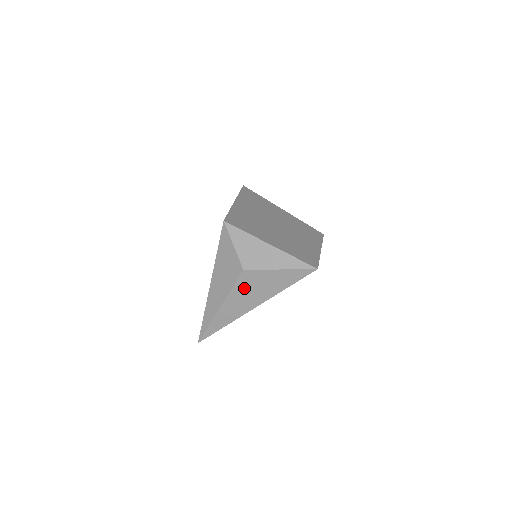
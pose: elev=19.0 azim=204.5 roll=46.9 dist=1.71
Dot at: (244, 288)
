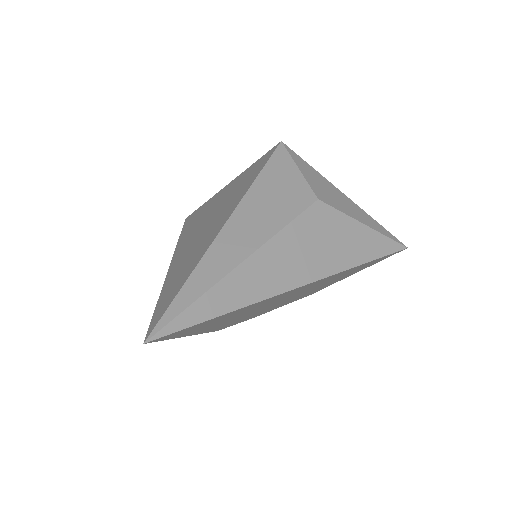
Dot at: (306, 234)
